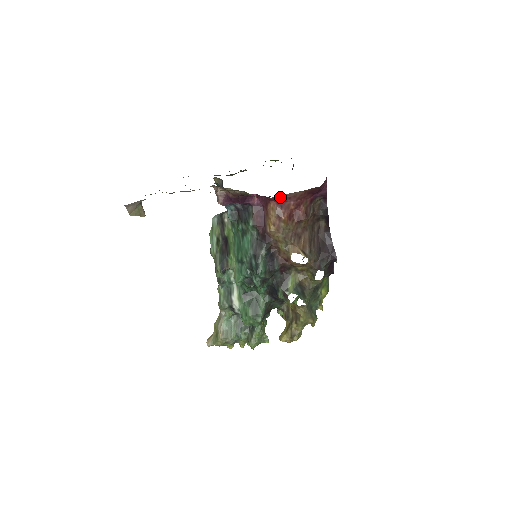
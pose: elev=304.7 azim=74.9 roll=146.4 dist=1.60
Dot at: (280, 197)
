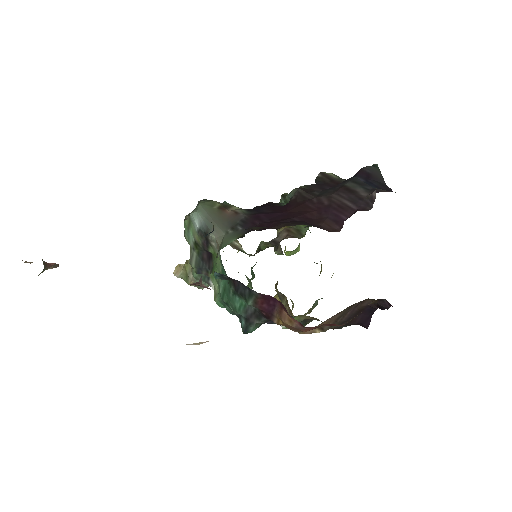
Dot at: occluded
